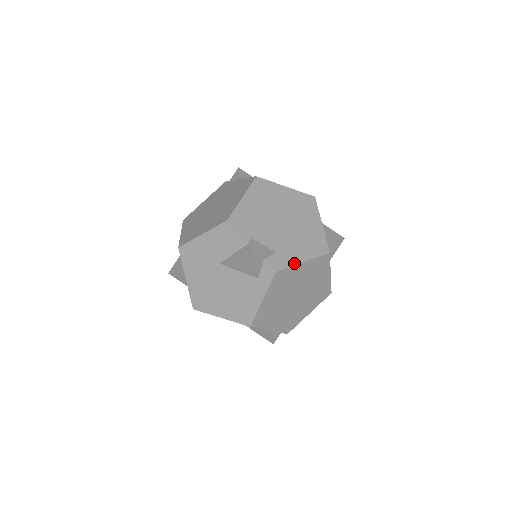
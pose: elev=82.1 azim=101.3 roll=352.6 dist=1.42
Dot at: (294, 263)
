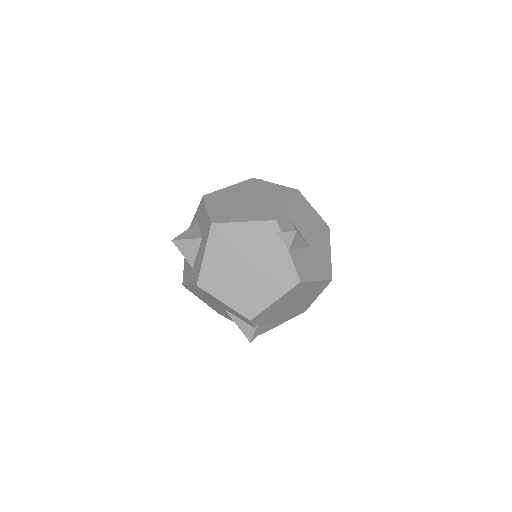
Dot at: occluded
